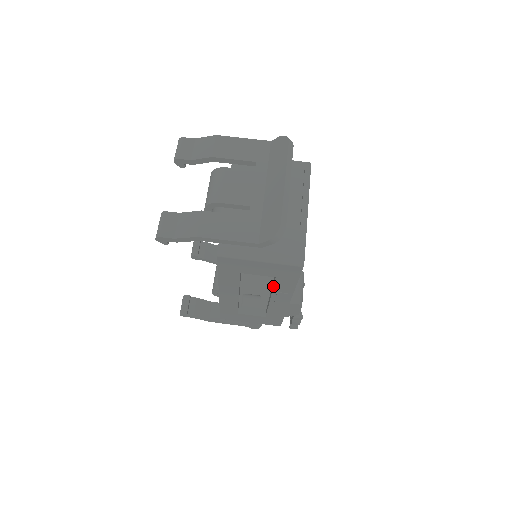
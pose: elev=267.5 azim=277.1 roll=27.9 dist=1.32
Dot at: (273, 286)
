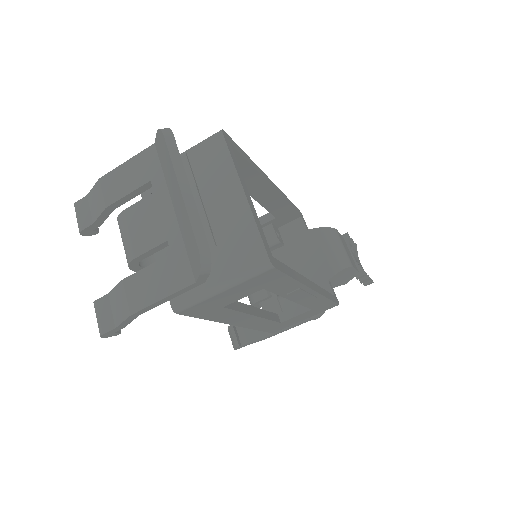
Dot at: occluded
